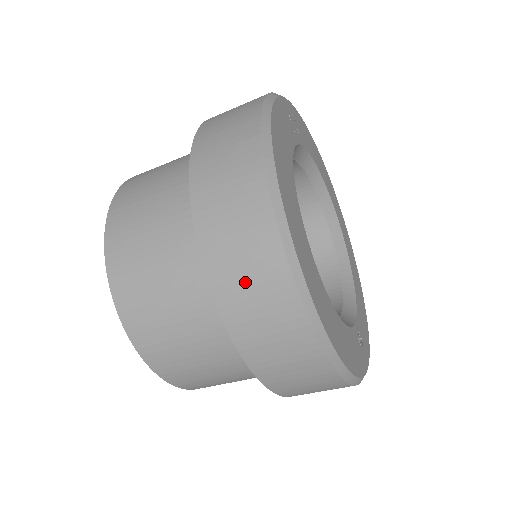
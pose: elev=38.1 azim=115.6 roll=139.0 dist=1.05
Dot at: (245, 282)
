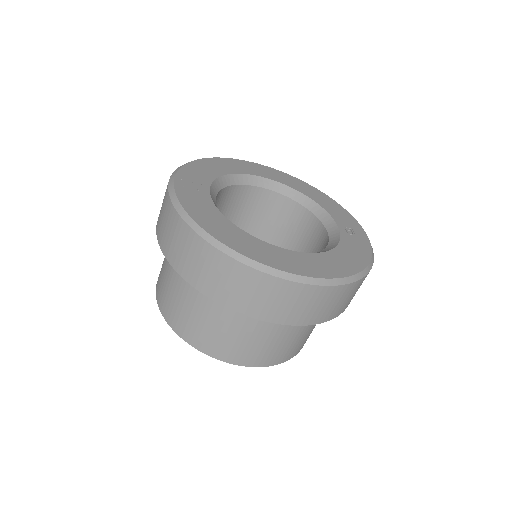
Dot at: (283, 306)
